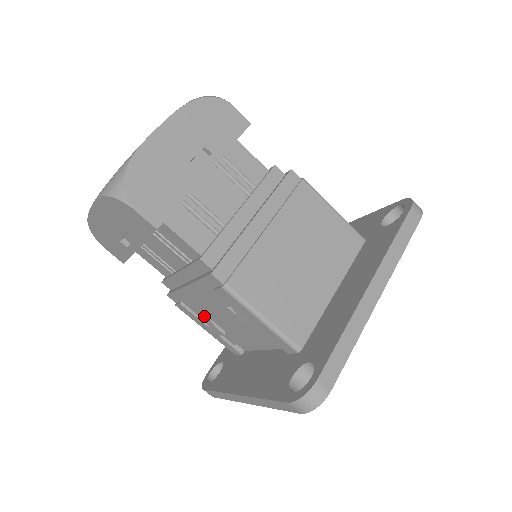
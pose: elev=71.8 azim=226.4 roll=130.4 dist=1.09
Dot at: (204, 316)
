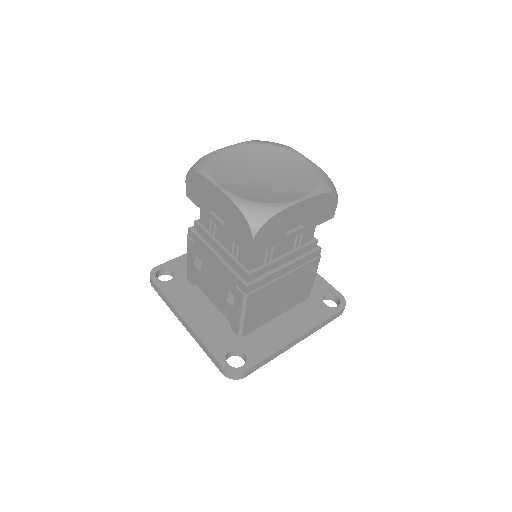
Dot at: (199, 259)
